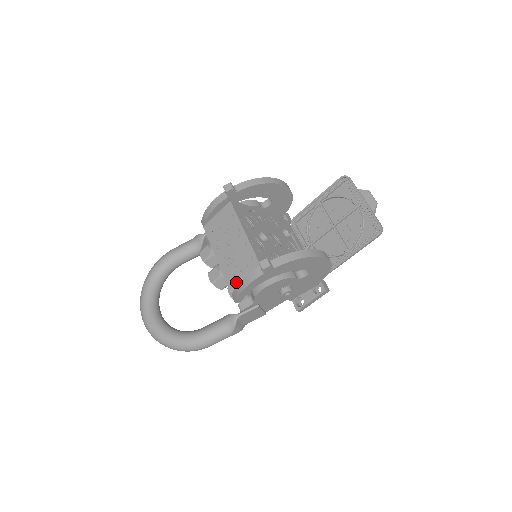
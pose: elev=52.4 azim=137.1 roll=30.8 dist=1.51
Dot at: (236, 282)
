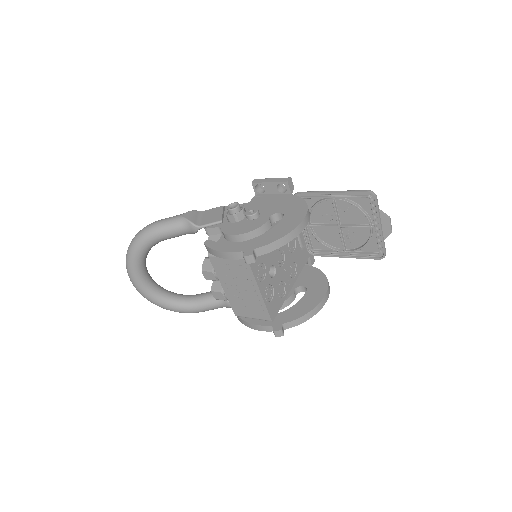
Dot at: (243, 316)
